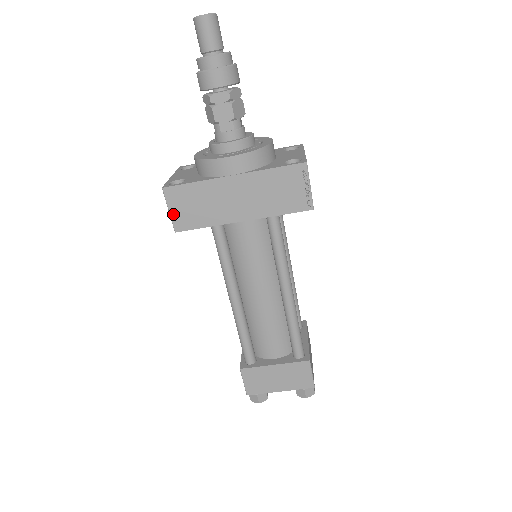
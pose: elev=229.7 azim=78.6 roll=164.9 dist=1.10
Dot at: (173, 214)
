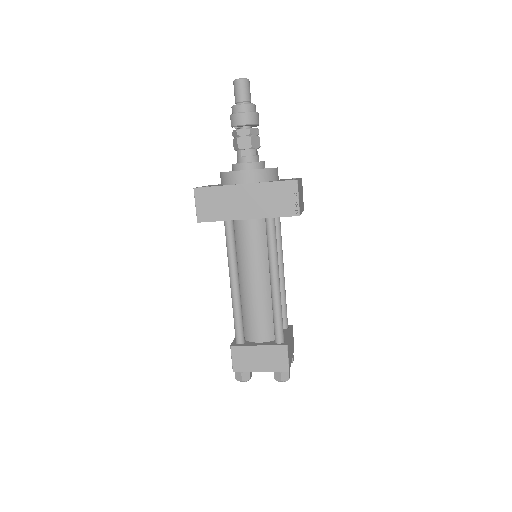
Dot at: (198, 208)
